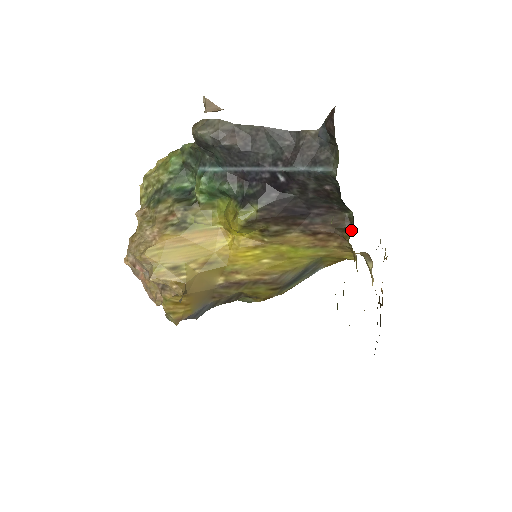
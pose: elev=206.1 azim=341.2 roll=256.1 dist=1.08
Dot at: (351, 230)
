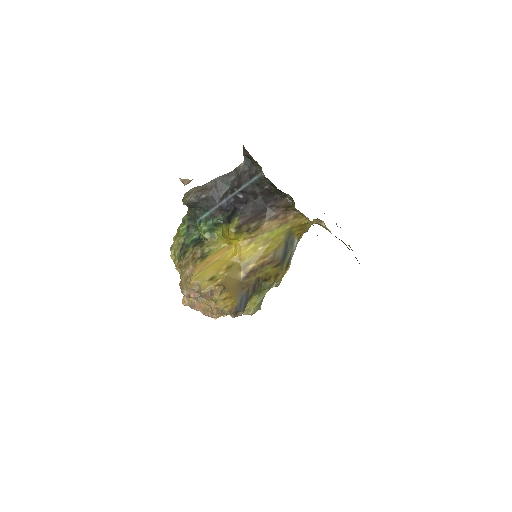
Dot at: (294, 204)
